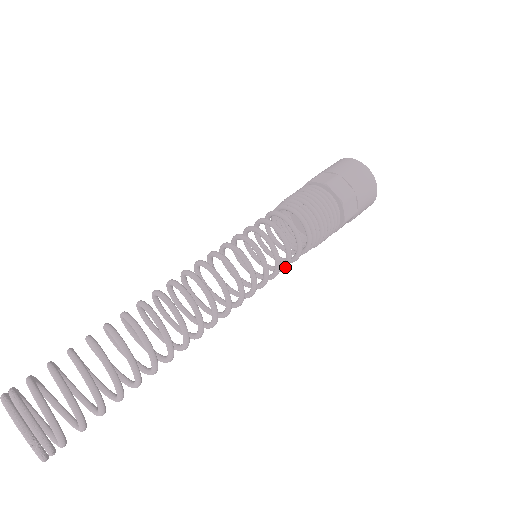
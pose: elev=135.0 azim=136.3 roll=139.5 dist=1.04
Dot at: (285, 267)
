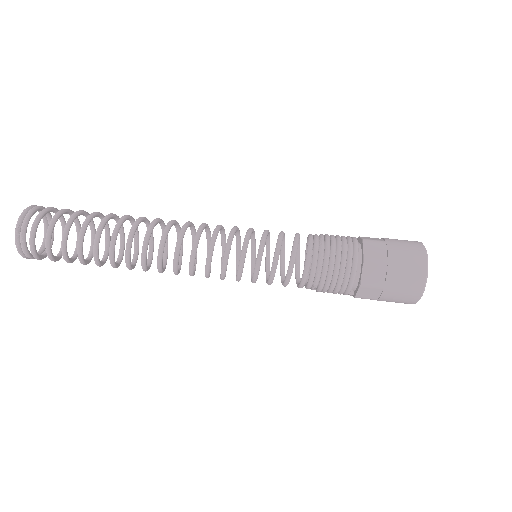
Dot at: (269, 278)
